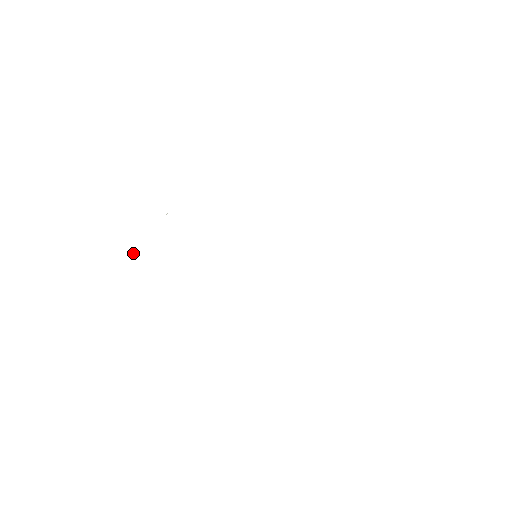
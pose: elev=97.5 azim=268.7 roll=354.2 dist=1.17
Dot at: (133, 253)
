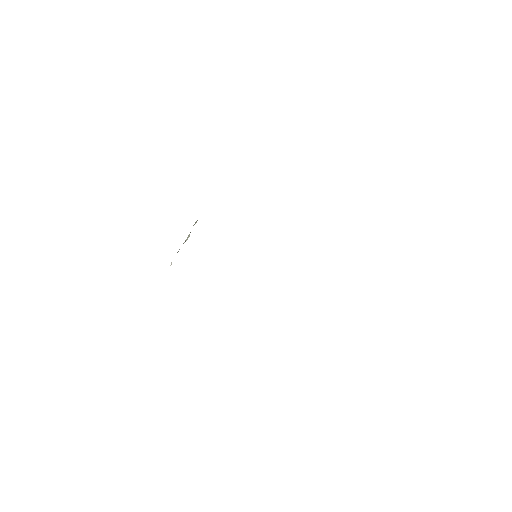
Dot at: (170, 265)
